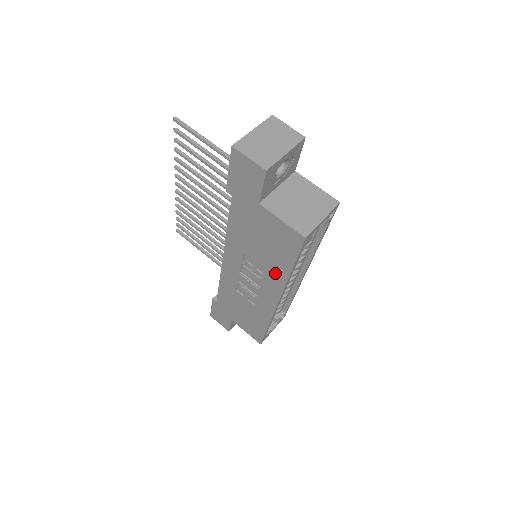
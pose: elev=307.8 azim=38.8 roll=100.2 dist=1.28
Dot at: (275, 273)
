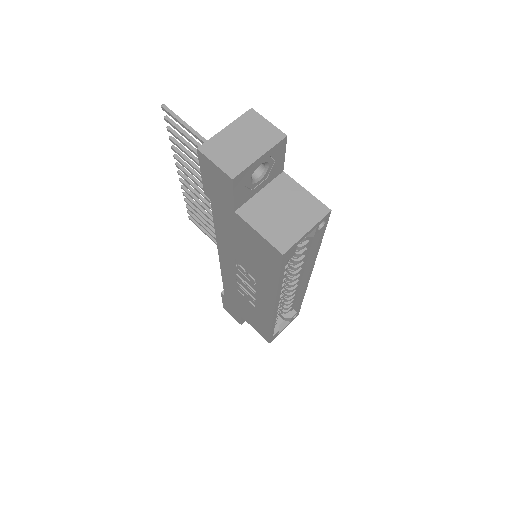
Dot at: (265, 282)
